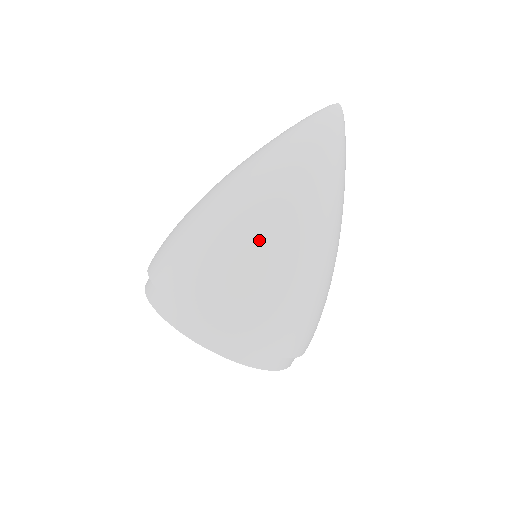
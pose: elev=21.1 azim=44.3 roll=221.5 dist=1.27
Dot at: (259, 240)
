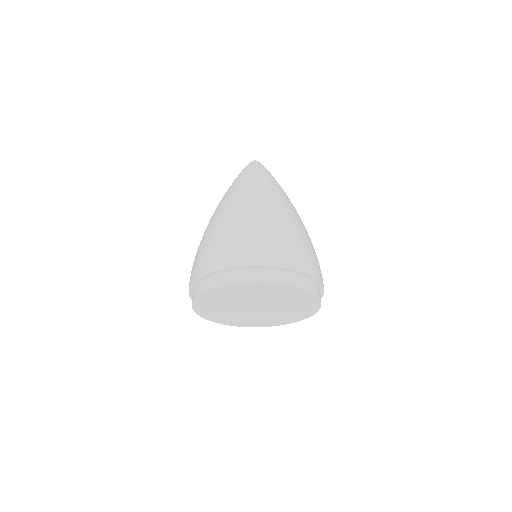
Dot at: (303, 226)
